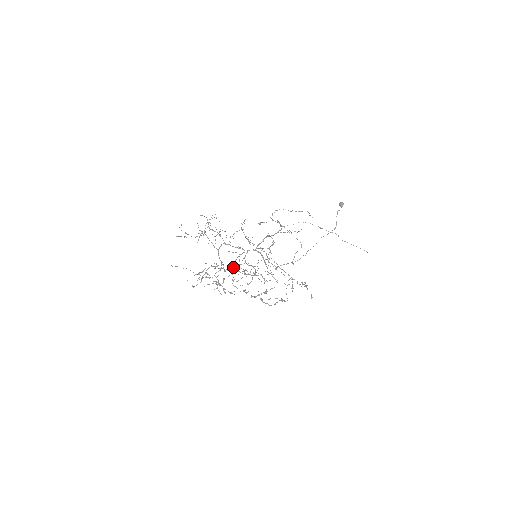
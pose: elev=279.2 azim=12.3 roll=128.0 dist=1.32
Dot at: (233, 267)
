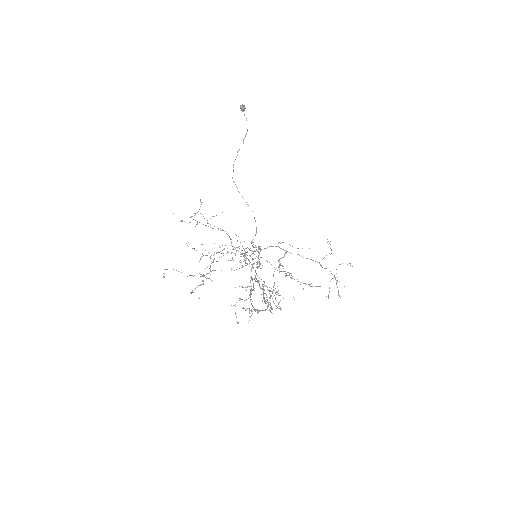
Dot at: occluded
